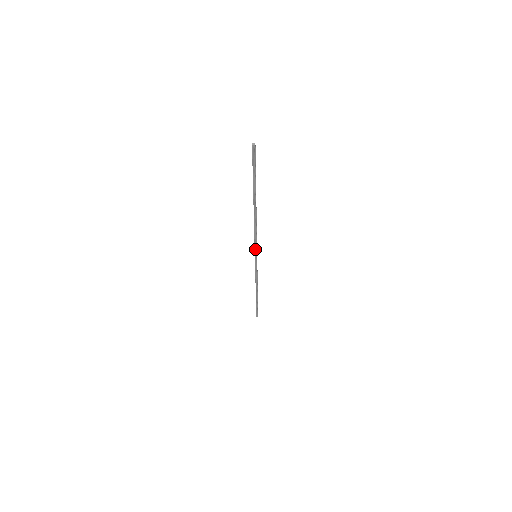
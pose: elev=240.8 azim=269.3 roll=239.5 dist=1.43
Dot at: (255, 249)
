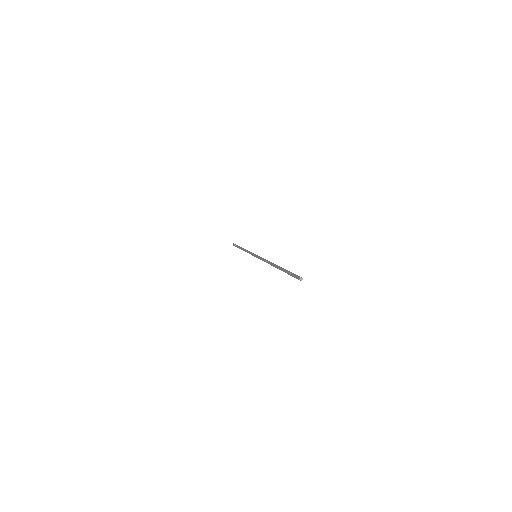
Dot at: (258, 258)
